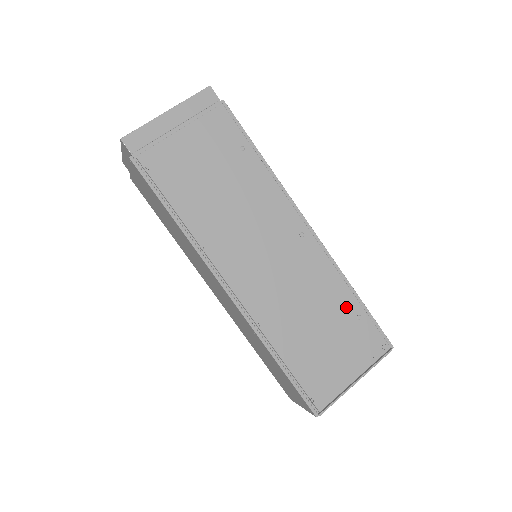
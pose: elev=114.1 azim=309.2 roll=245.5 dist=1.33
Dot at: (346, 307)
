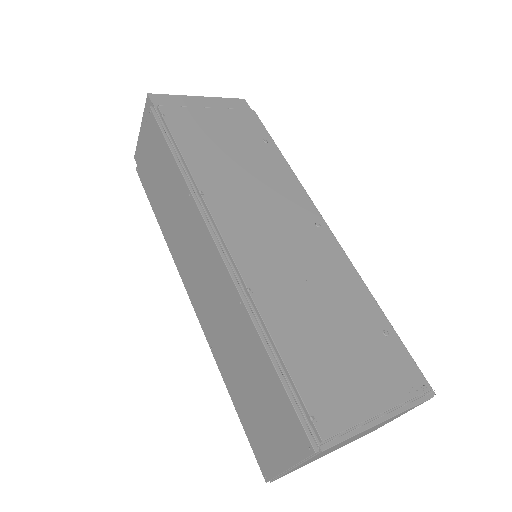
Dot at: (368, 315)
